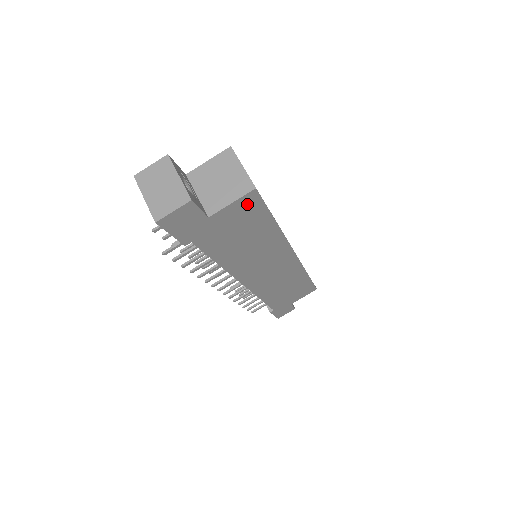
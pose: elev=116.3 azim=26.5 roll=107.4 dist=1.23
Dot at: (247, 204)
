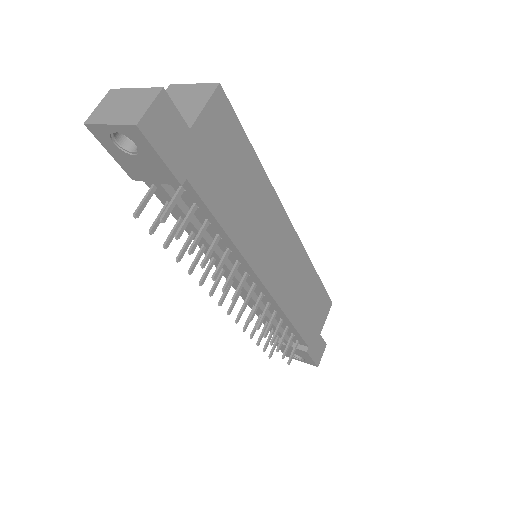
Dot at: (220, 113)
